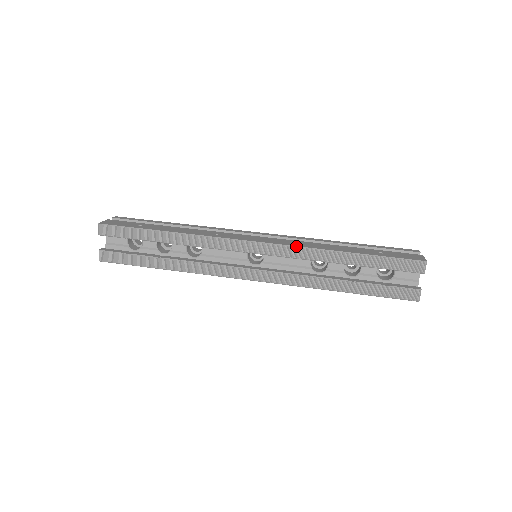
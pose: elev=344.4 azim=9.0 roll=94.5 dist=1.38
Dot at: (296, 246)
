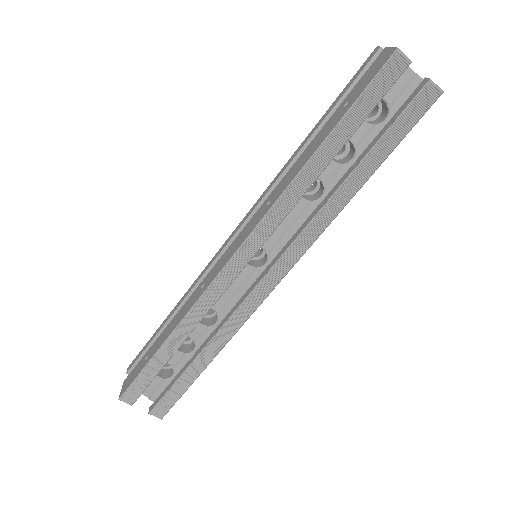
Dot at: (270, 209)
